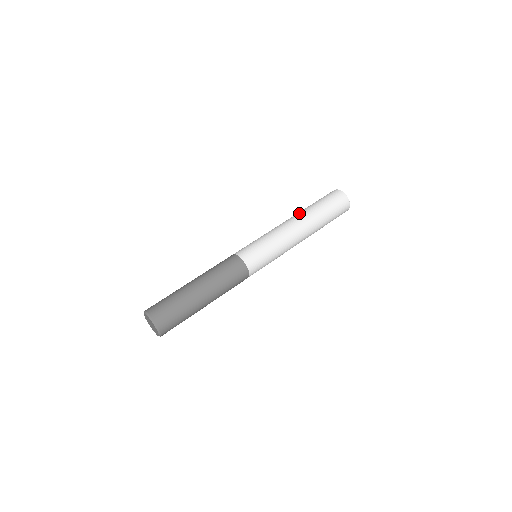
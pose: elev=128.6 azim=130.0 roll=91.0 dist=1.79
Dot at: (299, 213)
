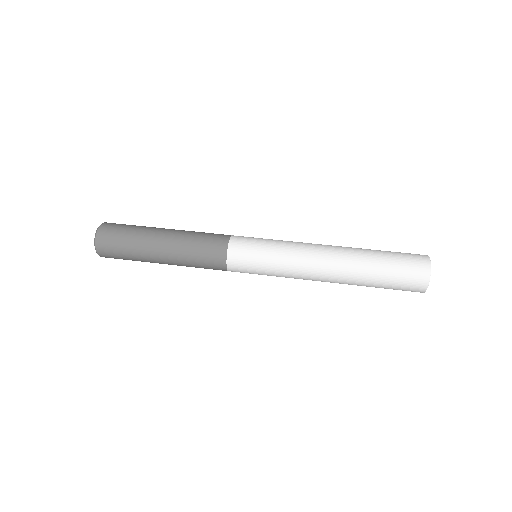
Dot at: (347, 252)
